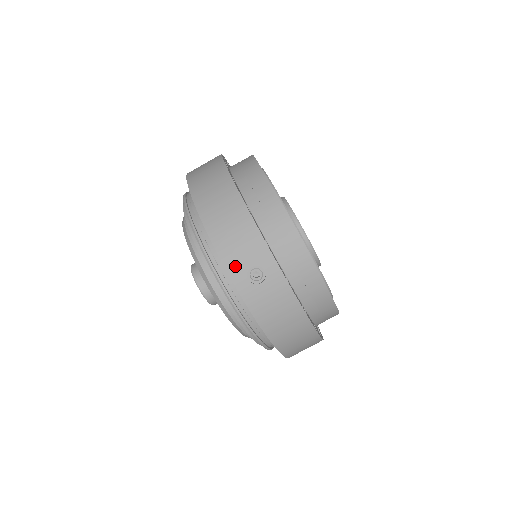
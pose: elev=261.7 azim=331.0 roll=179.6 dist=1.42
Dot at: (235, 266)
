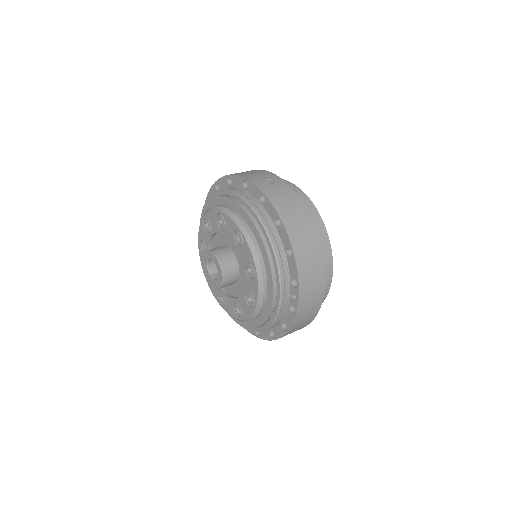
Dot at: (253, 178)
